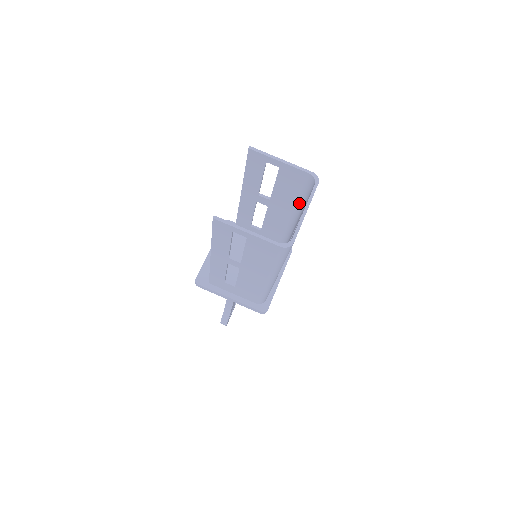
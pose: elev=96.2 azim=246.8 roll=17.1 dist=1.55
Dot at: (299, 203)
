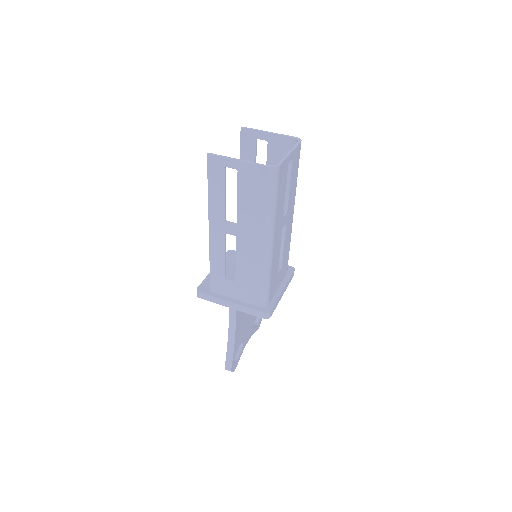
Dot at: occluded
